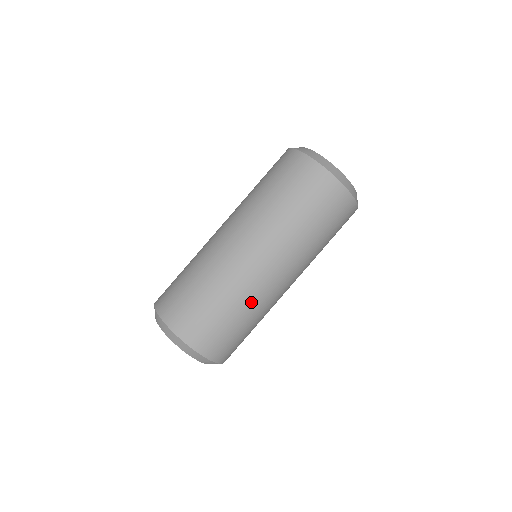
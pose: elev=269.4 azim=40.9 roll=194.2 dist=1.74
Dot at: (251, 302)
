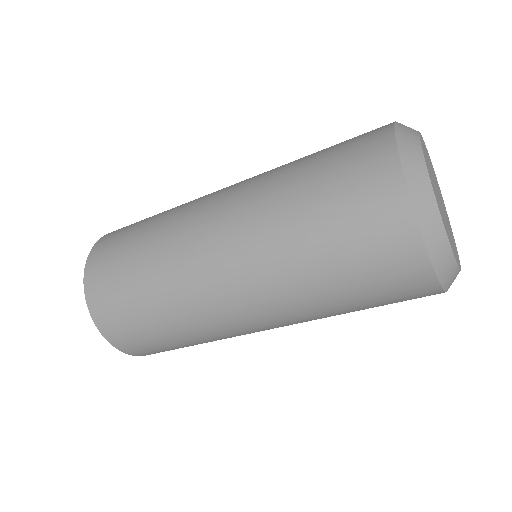
Dot at: occluded
